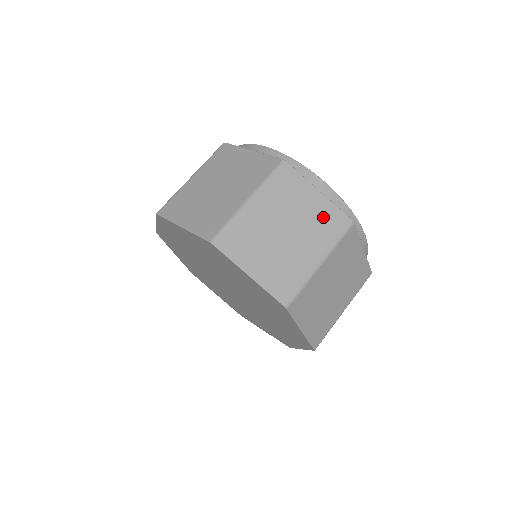
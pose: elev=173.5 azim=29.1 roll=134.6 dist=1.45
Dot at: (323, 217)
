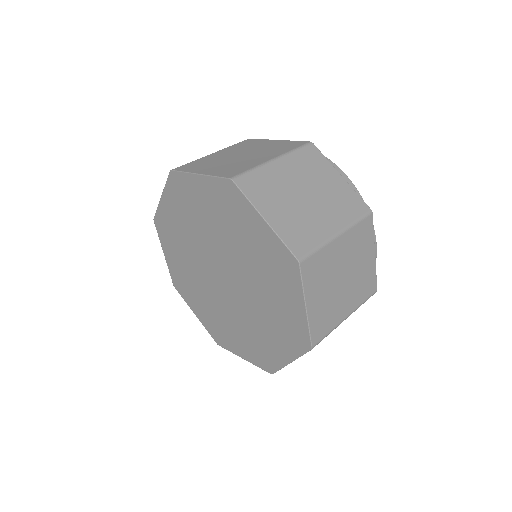
Dot at: (343, 197)
